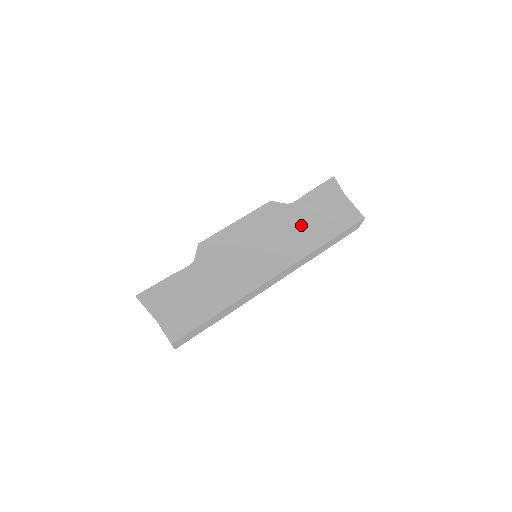
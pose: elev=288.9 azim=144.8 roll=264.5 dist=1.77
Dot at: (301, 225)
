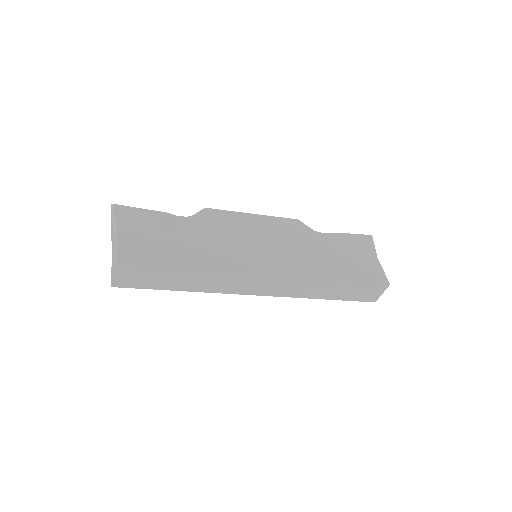
Dot at: (319, 252)
